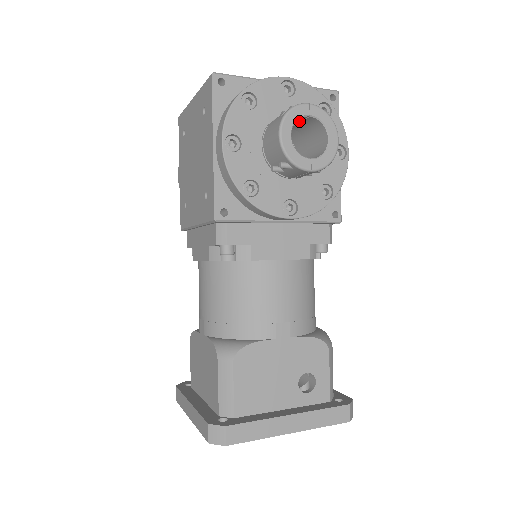
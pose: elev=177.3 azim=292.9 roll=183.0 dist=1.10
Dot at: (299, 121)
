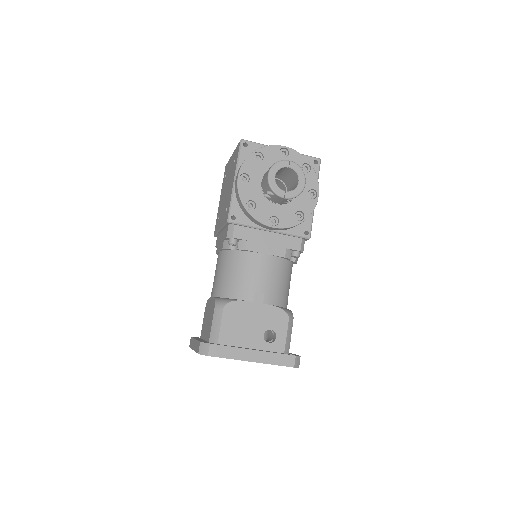
Dot at: (284, 170)
